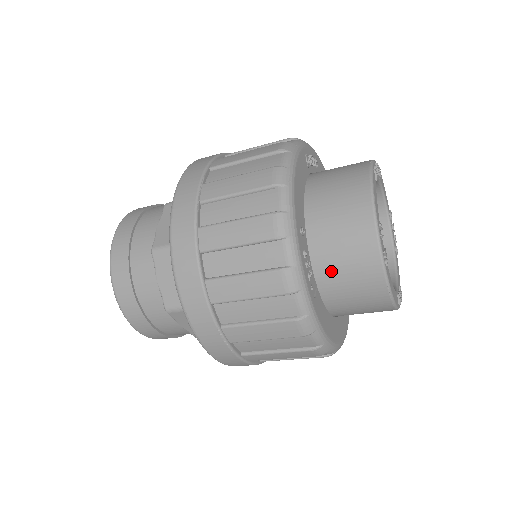
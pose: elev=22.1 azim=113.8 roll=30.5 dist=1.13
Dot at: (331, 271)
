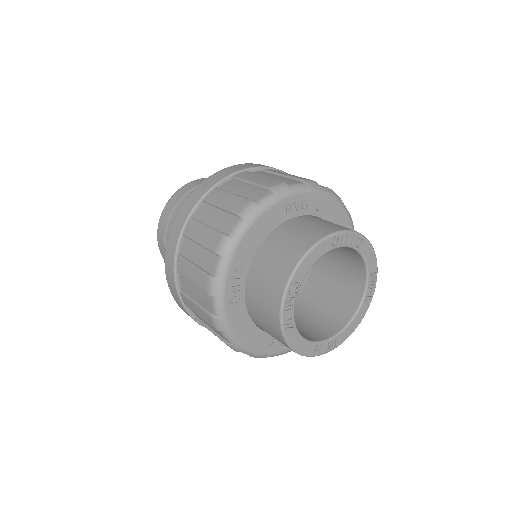
Dot at: occluded
